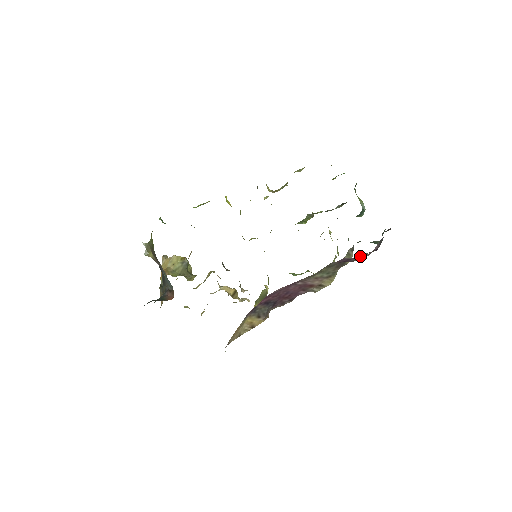
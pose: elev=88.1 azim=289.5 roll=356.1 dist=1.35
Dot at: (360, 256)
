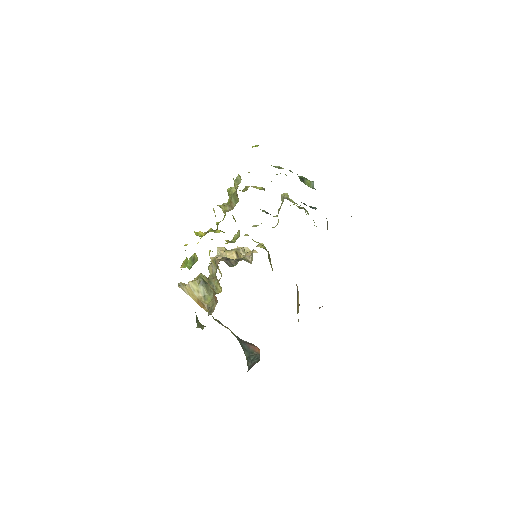
Dot at: occluded
